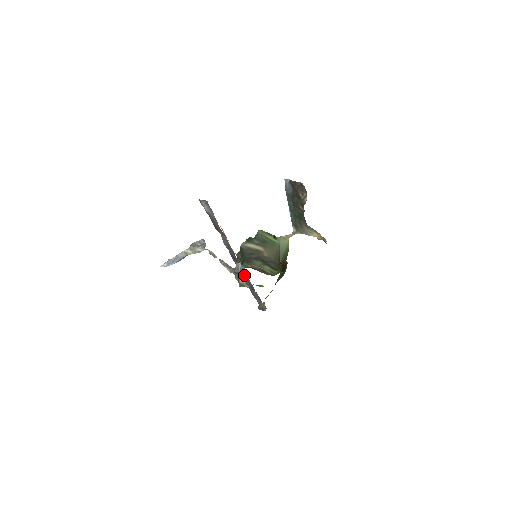
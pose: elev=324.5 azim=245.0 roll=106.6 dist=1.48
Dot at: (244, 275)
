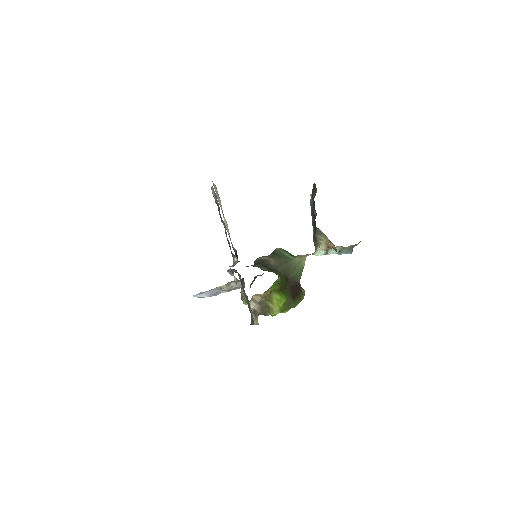
Dot at: (239, 274)
